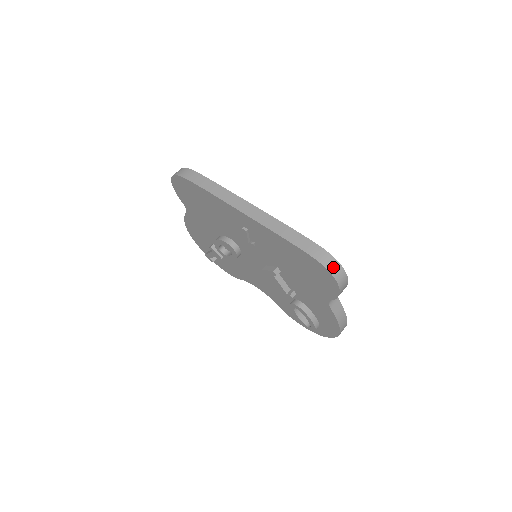
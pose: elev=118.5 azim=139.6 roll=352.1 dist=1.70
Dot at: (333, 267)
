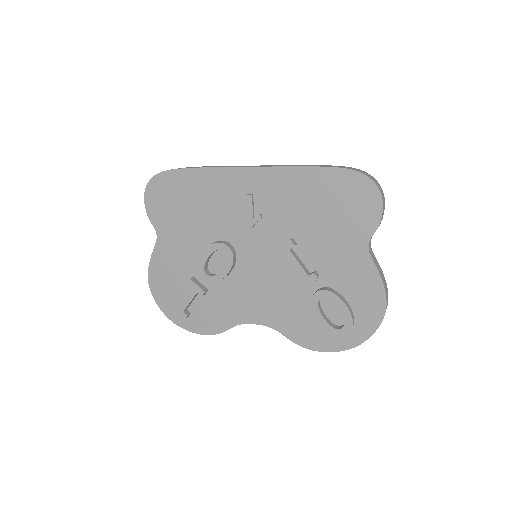
Dot at: (369, 176)
